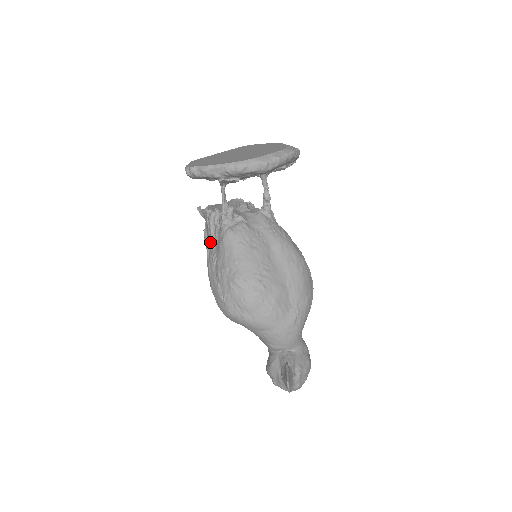
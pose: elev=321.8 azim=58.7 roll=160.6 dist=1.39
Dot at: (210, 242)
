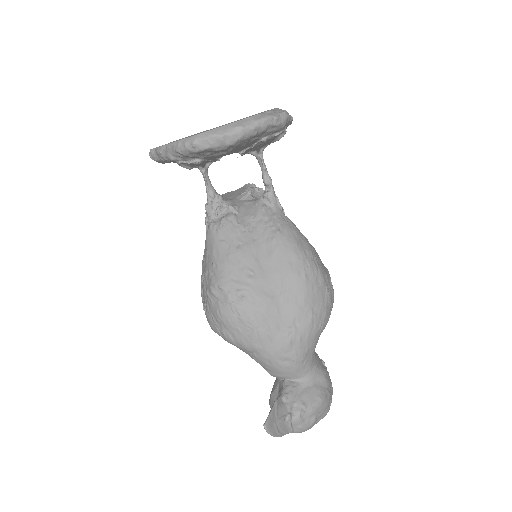
Dot at: occluded
